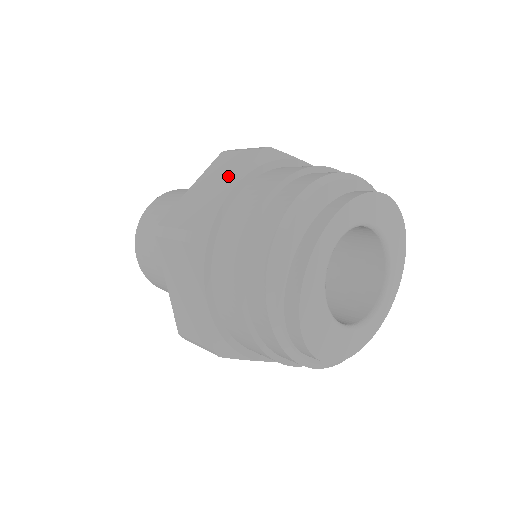
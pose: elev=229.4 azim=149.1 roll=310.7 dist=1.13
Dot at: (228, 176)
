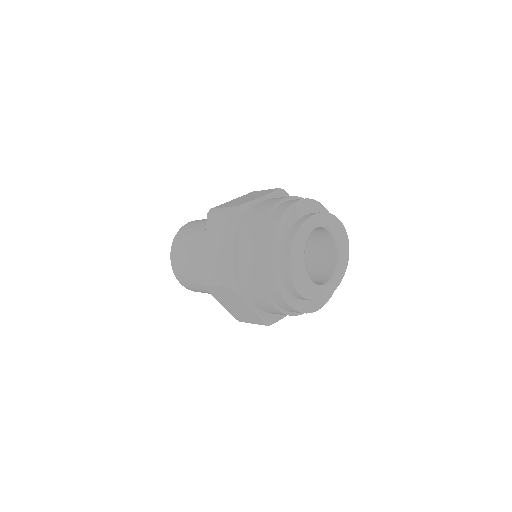
Dot at: (259, 194)
